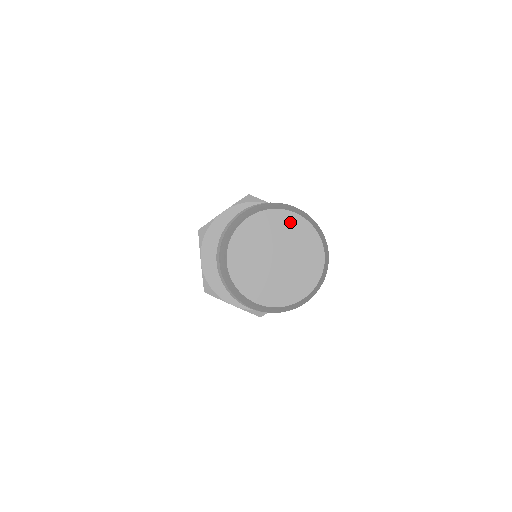
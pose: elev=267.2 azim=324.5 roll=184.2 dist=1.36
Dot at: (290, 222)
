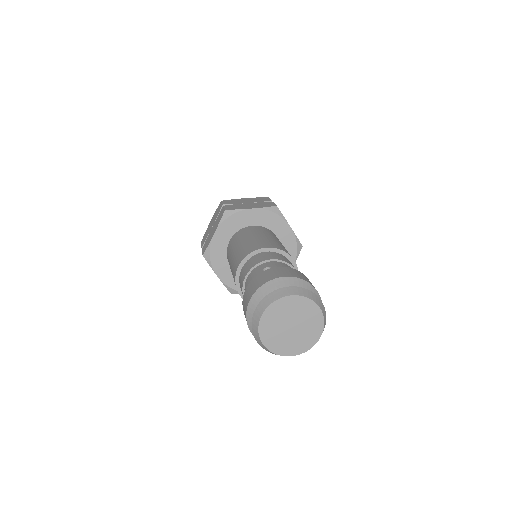
Dot at: (290, 302)
